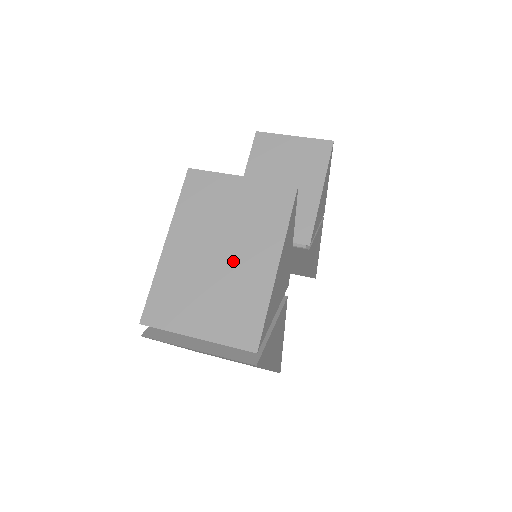
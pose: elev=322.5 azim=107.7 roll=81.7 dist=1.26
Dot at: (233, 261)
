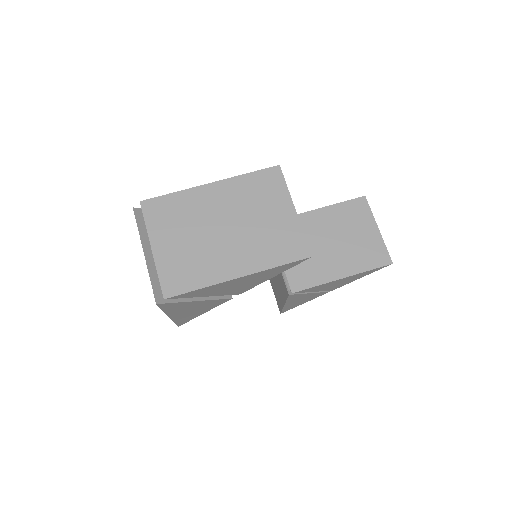
Dot at: (224, 242)
